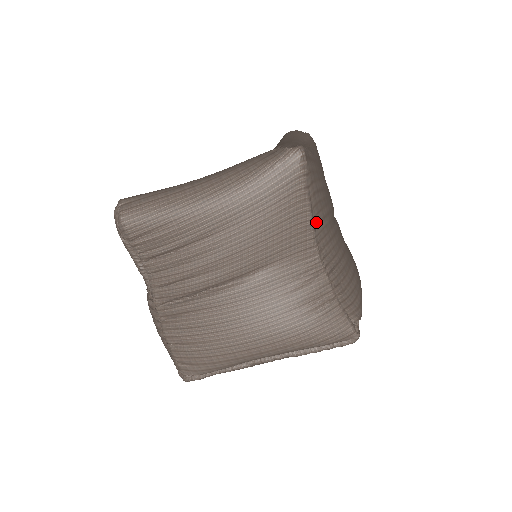
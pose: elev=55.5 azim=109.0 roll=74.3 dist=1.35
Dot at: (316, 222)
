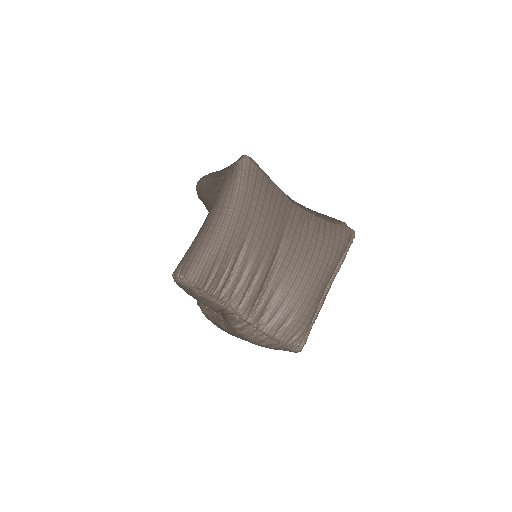
Dot at: occluded
